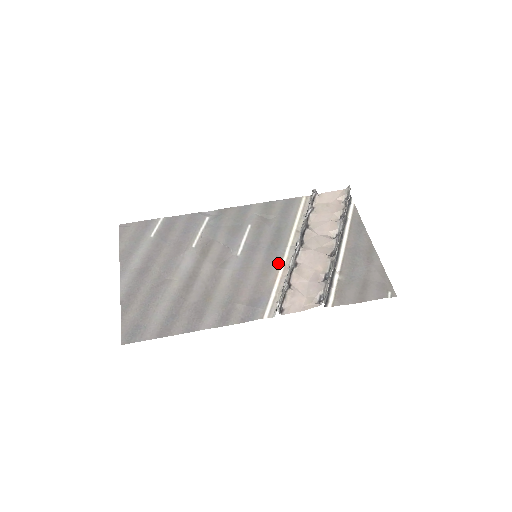
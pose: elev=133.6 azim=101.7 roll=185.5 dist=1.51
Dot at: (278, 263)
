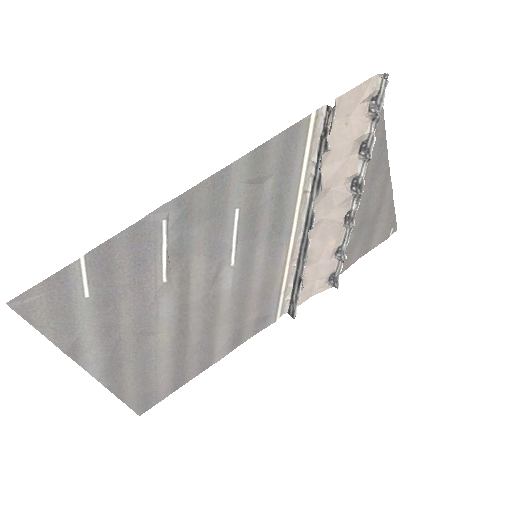
Dot at: (285, 254)
